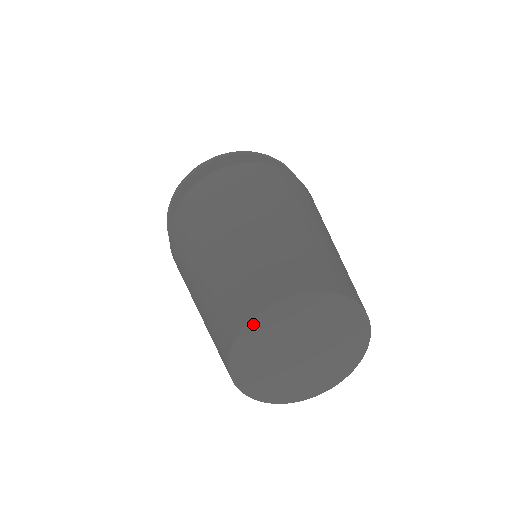
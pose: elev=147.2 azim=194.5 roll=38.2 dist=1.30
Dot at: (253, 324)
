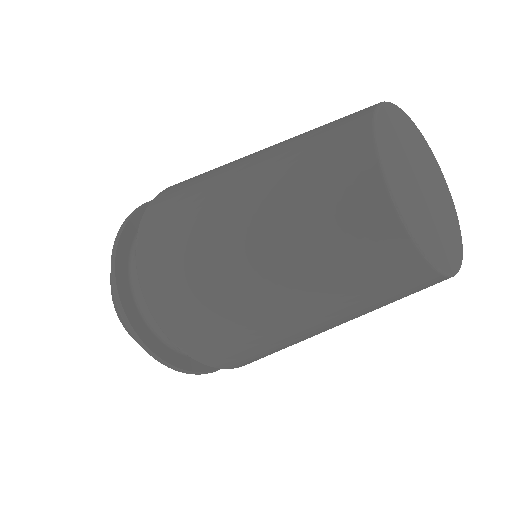
Dot at: (378, 126)
